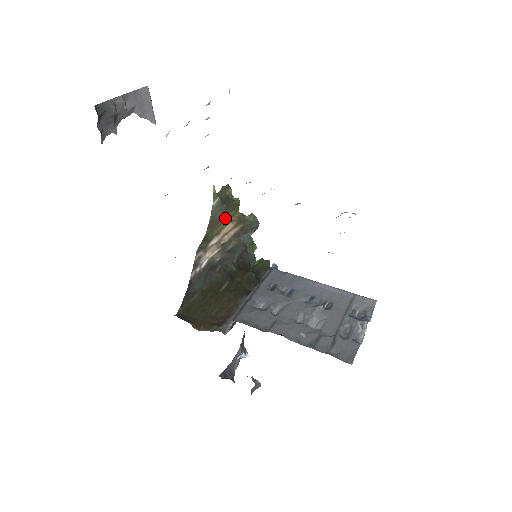
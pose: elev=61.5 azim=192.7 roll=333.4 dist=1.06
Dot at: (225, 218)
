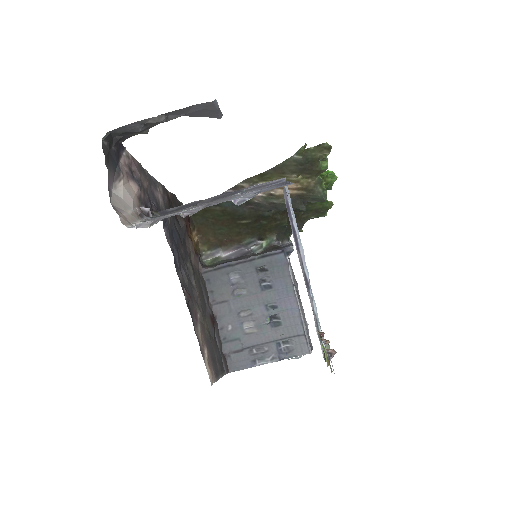
Dot at: (294, 176)
